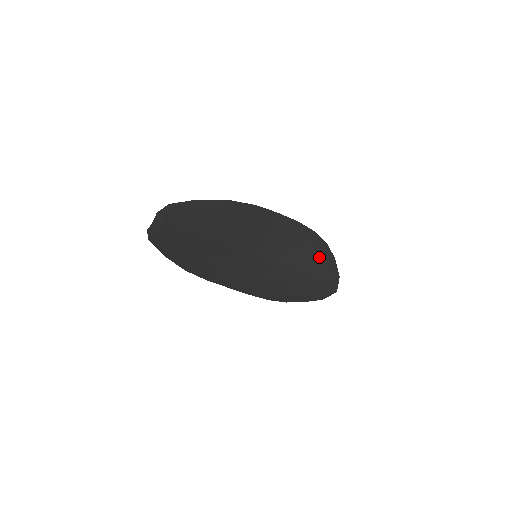
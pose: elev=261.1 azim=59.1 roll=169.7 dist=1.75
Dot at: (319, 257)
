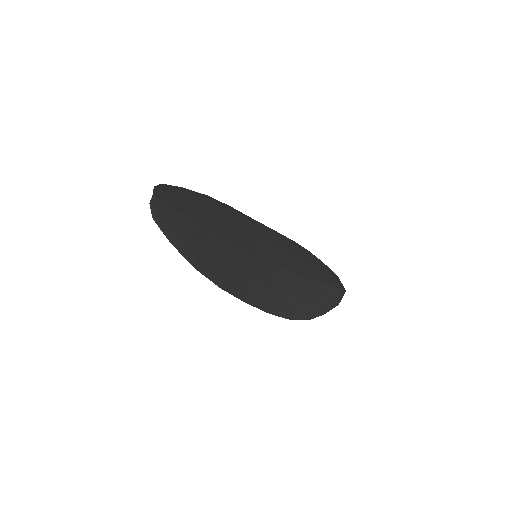
Dot at: (310, 260)
